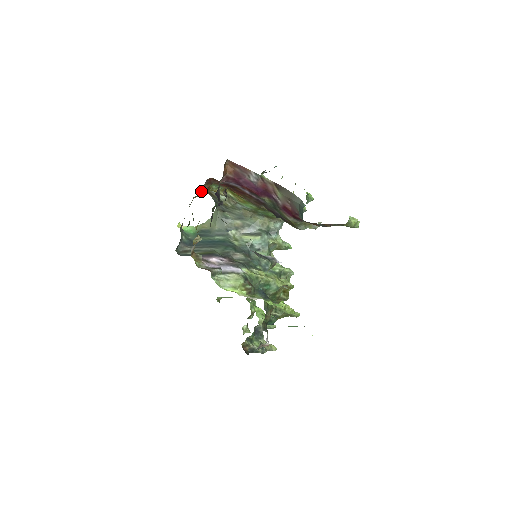
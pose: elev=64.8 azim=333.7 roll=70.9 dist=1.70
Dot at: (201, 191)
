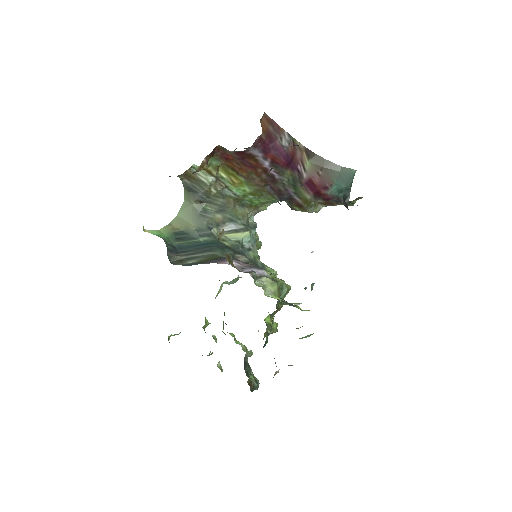
Dot at: (200, 166)
